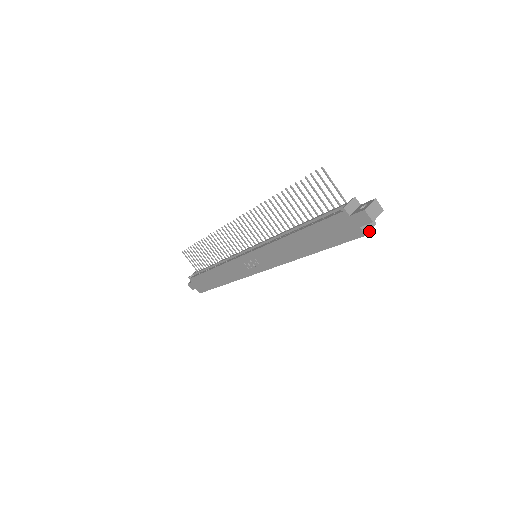
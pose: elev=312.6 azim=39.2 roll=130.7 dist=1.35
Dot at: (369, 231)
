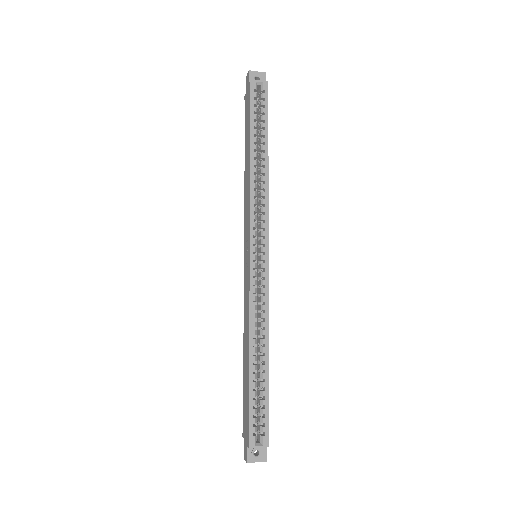
Dot at: (256, 81)
